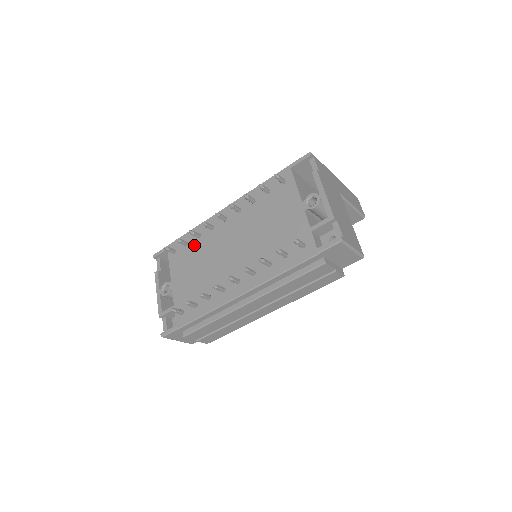
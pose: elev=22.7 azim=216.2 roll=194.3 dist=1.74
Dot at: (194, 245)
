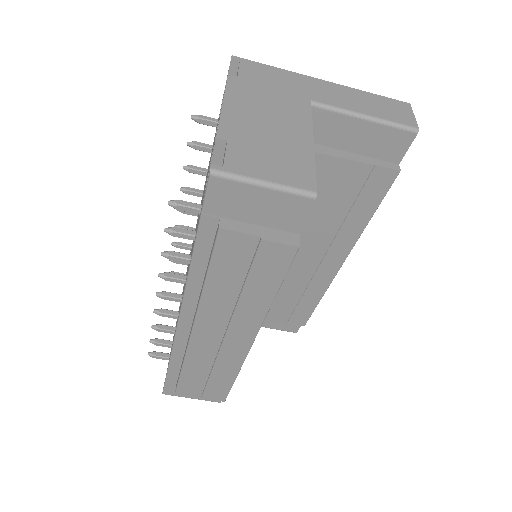
Dot at: occluded
